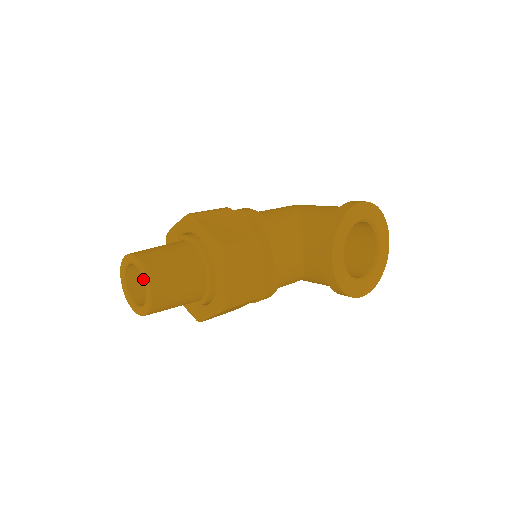
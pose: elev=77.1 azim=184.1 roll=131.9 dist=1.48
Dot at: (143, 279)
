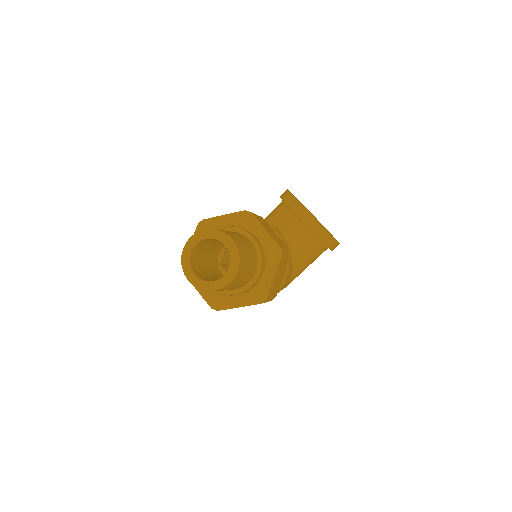
Dot at: (217, 239)
